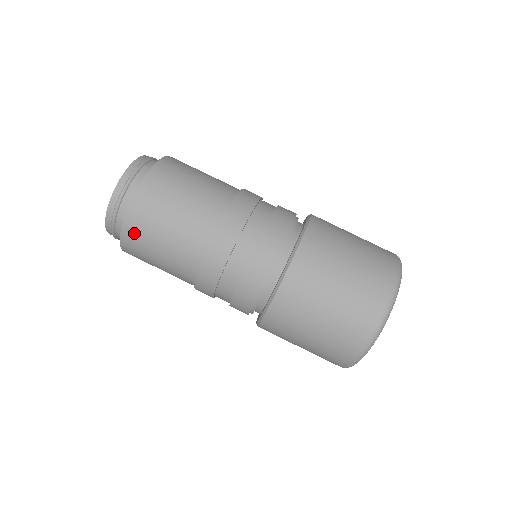
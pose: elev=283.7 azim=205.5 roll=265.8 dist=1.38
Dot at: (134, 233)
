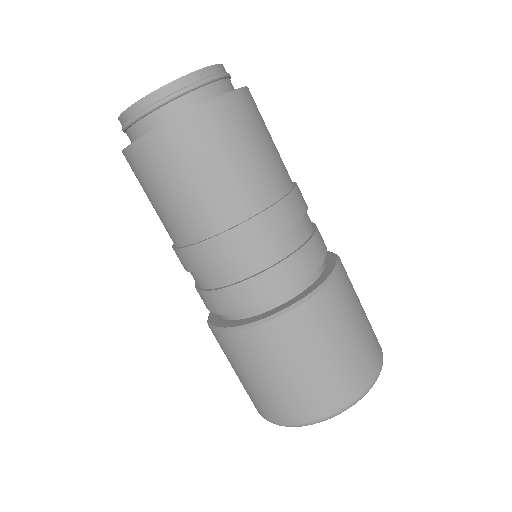
Dot at: (200, 128)
